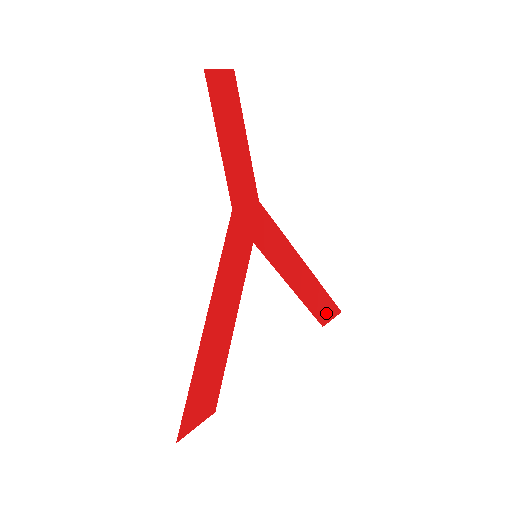
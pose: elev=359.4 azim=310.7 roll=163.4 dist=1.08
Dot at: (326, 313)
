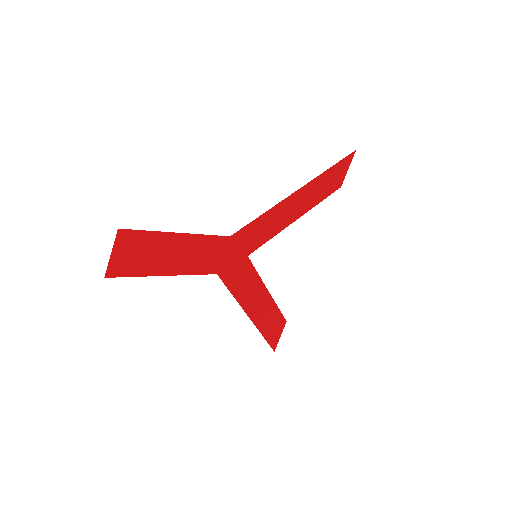
Dot at: (340, 176)
